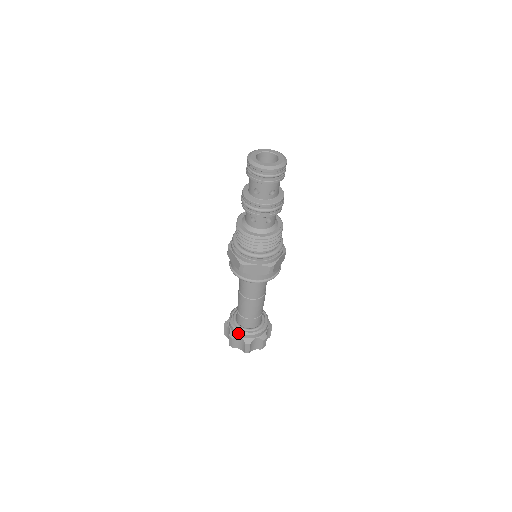
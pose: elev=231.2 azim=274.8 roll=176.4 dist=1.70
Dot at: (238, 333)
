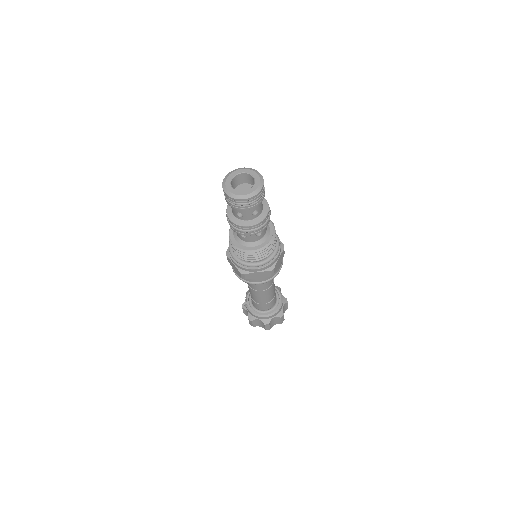
Dot at: (256, 316)
